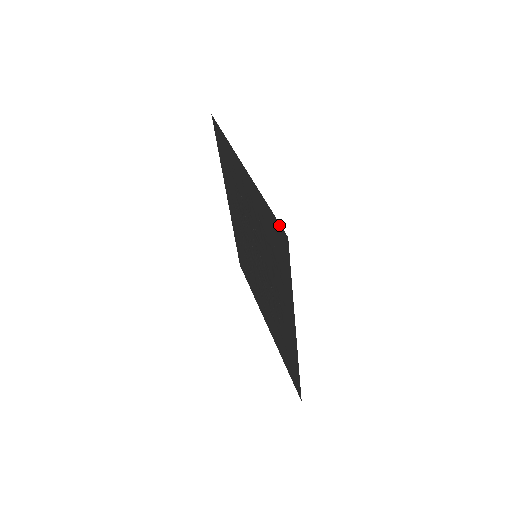
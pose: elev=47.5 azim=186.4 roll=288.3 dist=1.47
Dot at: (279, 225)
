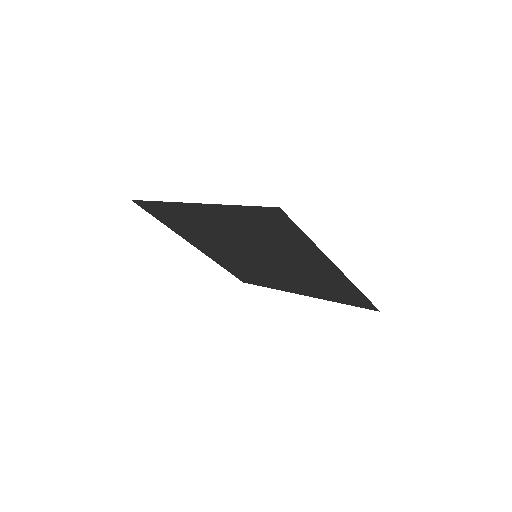
Dot at: (264, 208)
